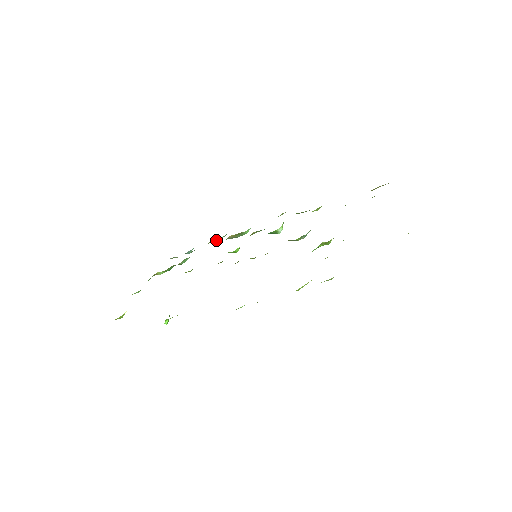
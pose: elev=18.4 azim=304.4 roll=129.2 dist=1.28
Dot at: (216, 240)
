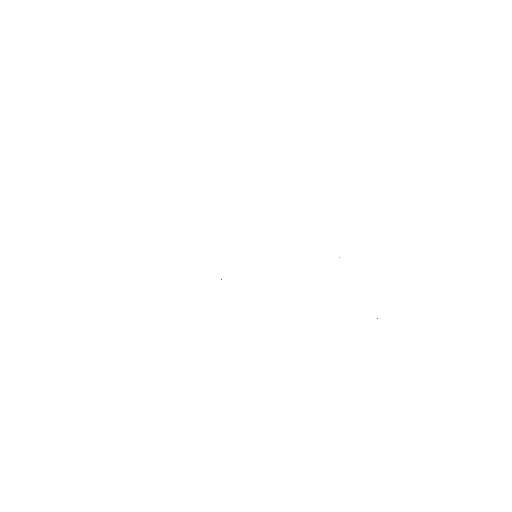
Dot at: occluded
